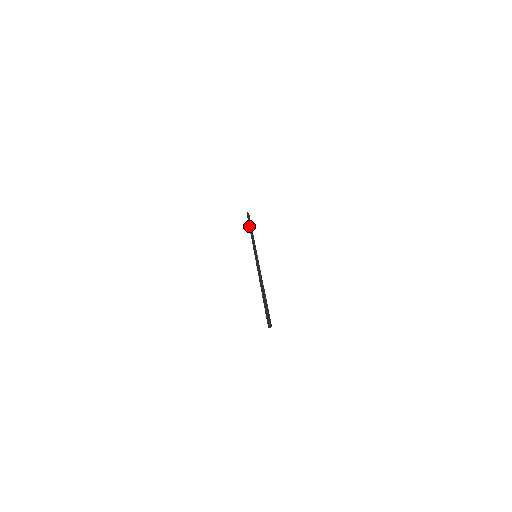
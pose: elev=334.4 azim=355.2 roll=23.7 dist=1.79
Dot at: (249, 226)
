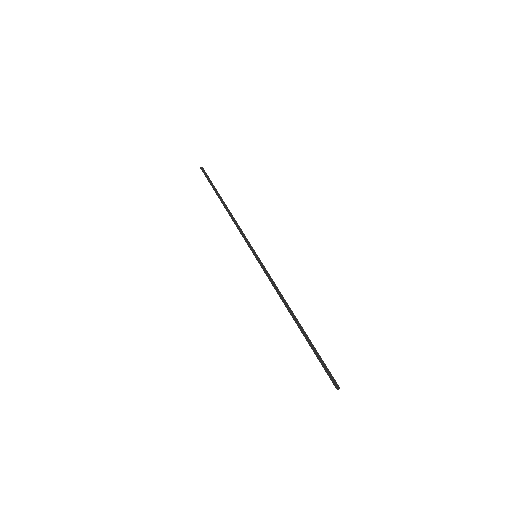
Dot at: (219, 195)
